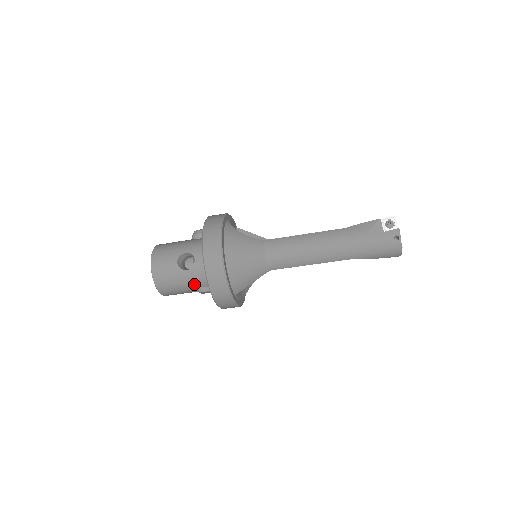
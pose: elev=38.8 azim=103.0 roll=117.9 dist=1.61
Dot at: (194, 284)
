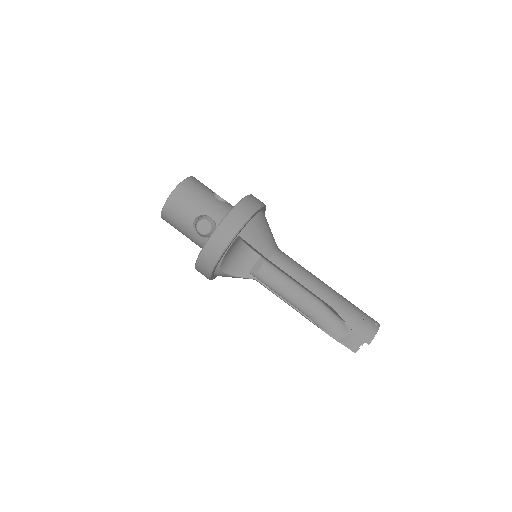
Dot at: (209, 209)
